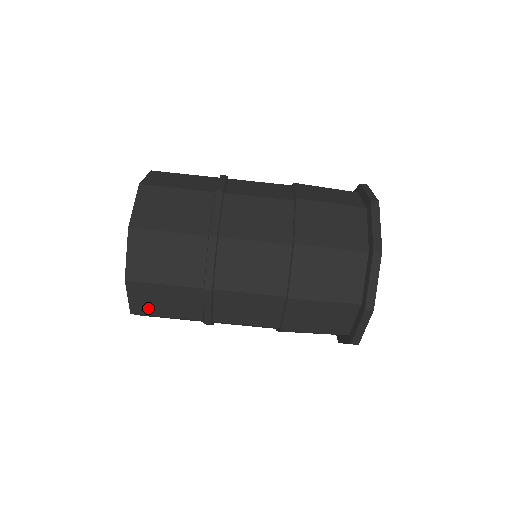
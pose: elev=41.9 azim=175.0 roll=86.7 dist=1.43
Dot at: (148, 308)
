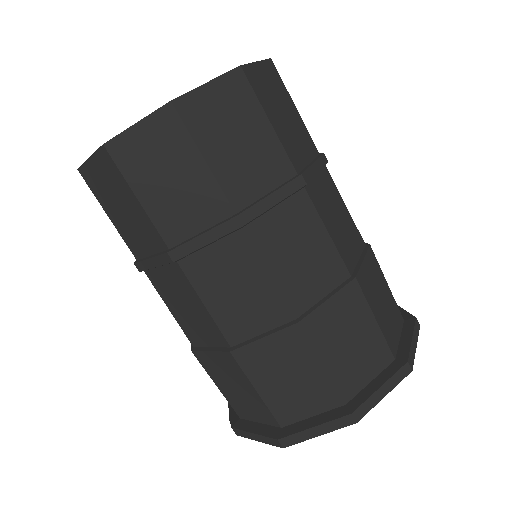
Dot at: (136, 163)
